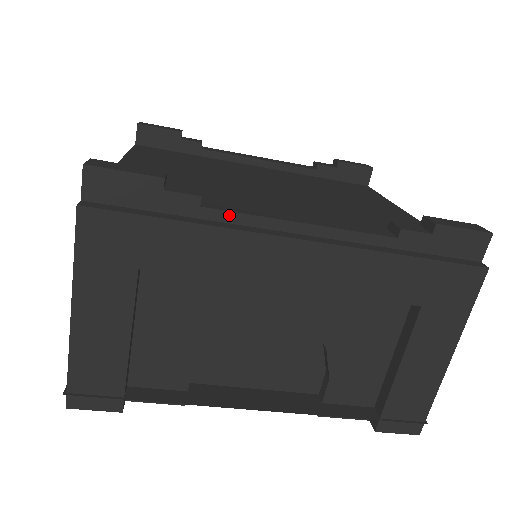
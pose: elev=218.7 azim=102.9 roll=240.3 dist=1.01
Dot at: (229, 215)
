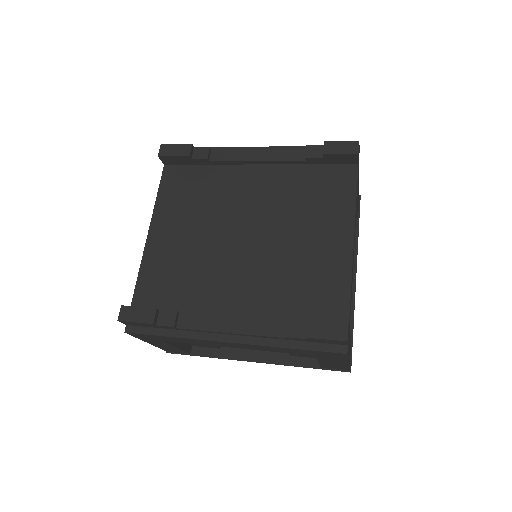
Dot at: (191, 330)
